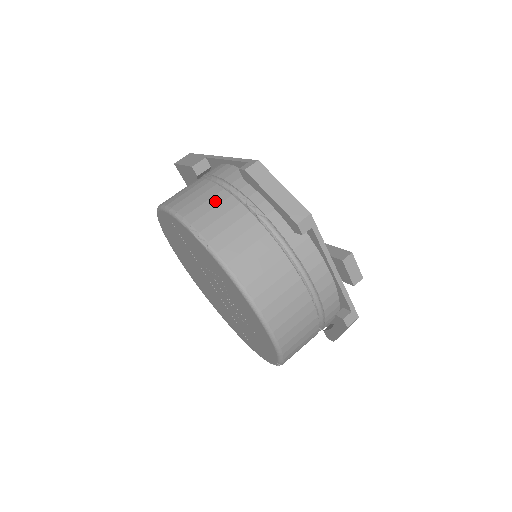
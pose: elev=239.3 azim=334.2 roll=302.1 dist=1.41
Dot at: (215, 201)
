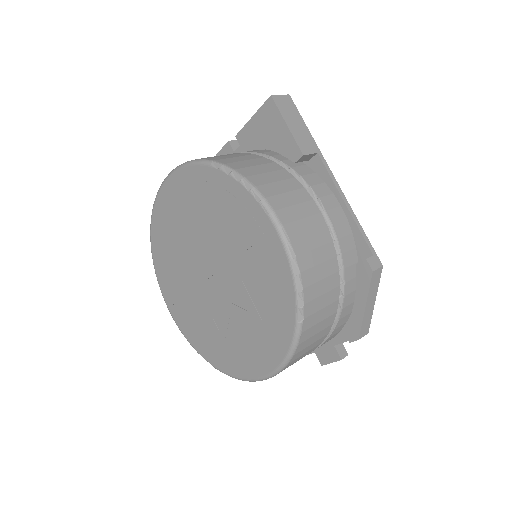
Dot at: (327, 269)
